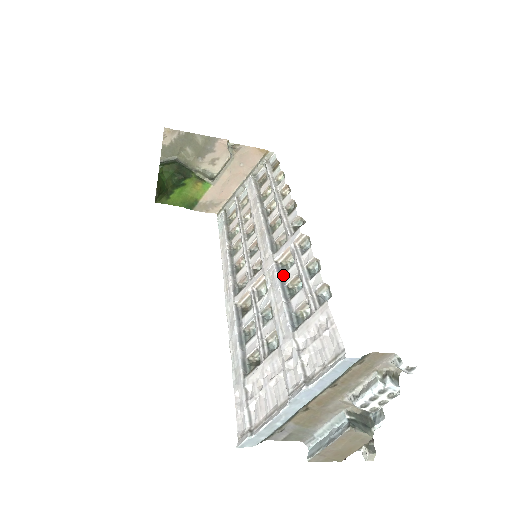
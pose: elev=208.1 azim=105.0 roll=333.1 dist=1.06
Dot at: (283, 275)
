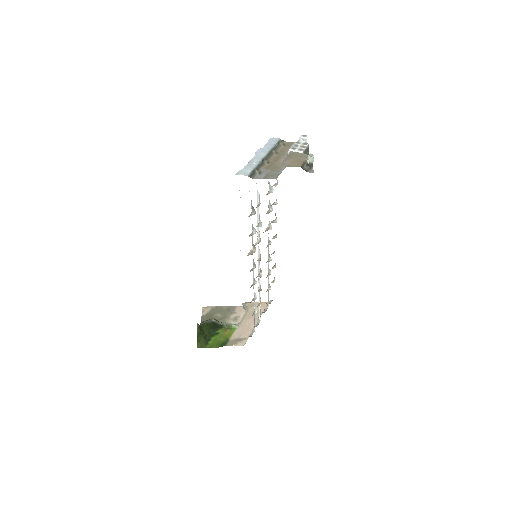
Dot at: occluded
